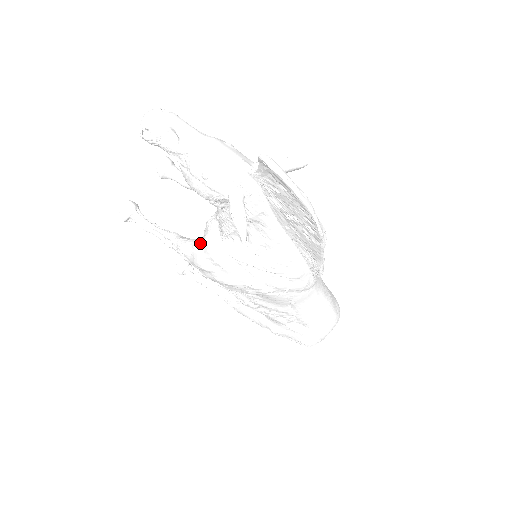
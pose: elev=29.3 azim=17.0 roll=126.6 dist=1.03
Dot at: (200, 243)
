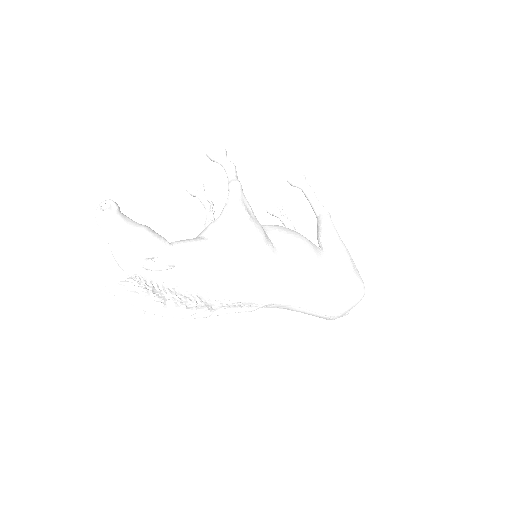
Dot at: occluded
